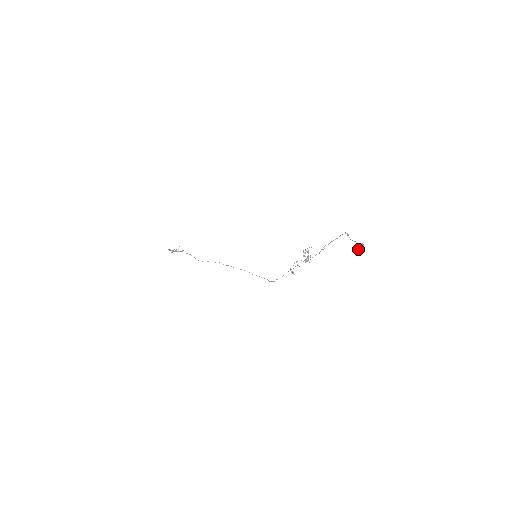
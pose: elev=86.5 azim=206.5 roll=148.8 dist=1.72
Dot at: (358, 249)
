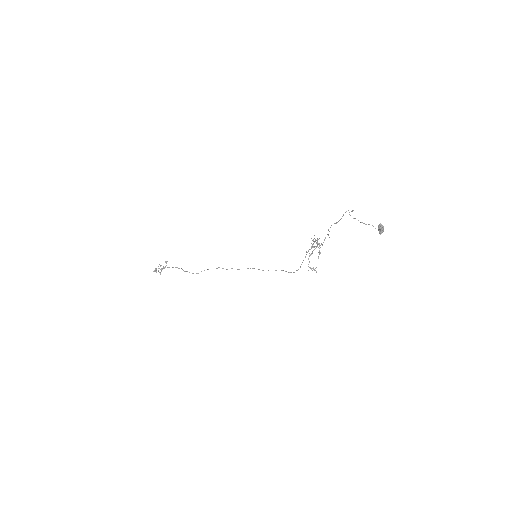
Dot at: occluded
